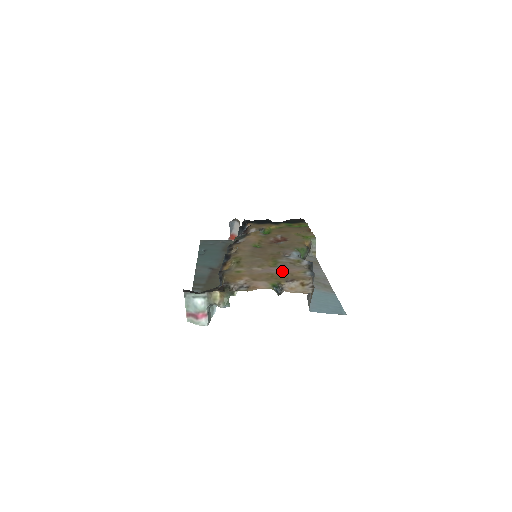
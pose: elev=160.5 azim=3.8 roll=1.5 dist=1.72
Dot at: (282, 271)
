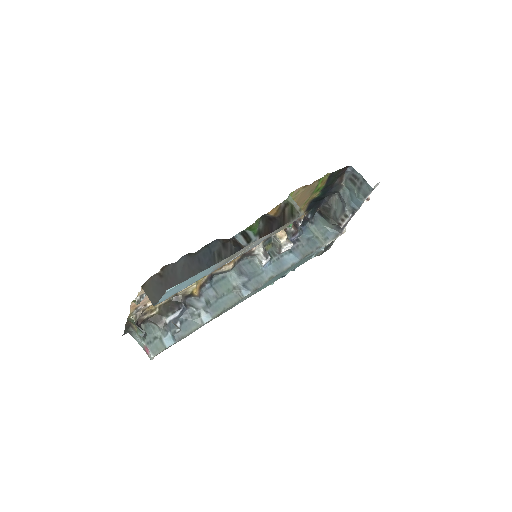
Dot at: occluded
